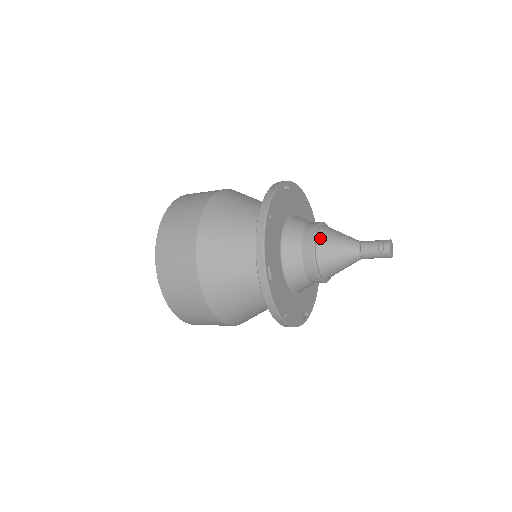
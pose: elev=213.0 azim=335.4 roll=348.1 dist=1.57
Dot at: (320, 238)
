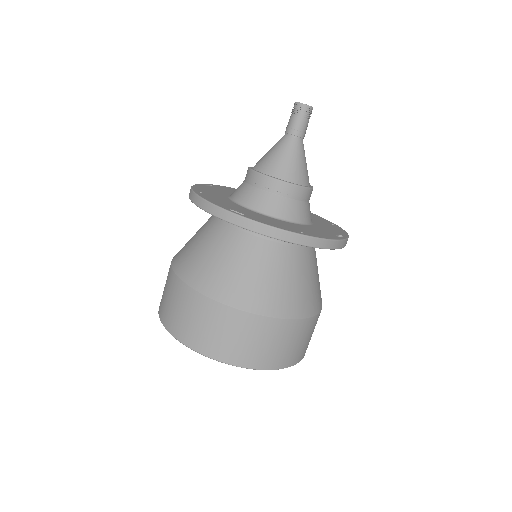
Dot at: (256, 166)
